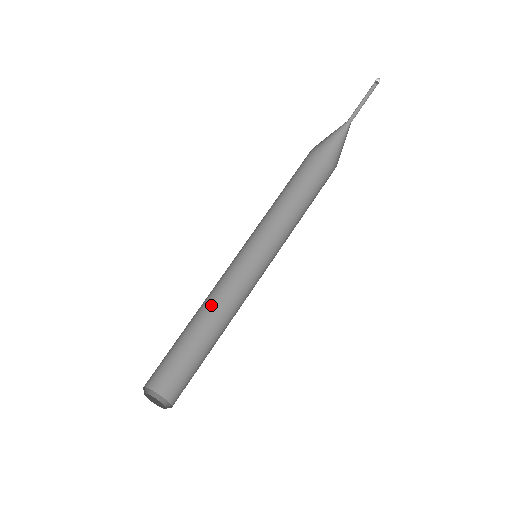
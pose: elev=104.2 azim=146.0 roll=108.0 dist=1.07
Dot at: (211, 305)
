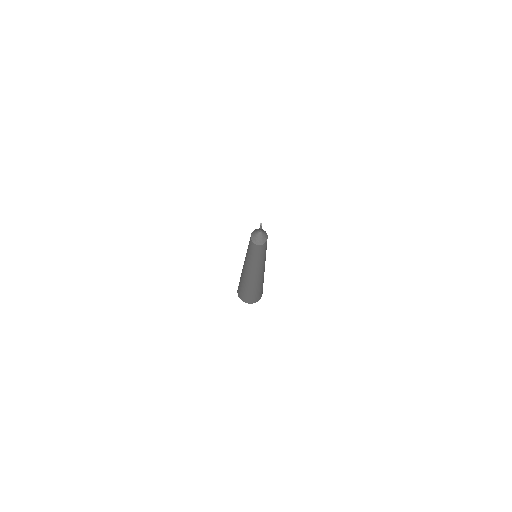
Dot at: (249, 278)
